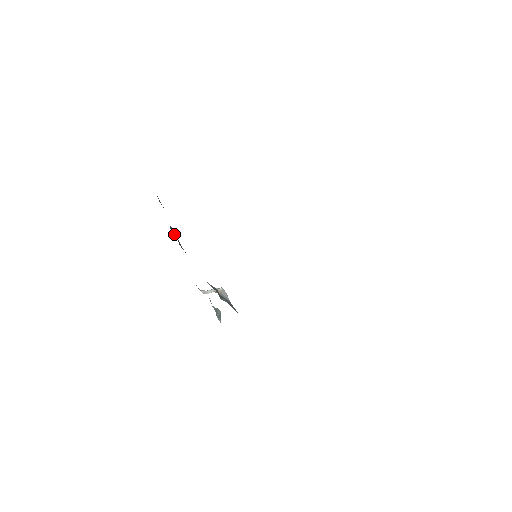
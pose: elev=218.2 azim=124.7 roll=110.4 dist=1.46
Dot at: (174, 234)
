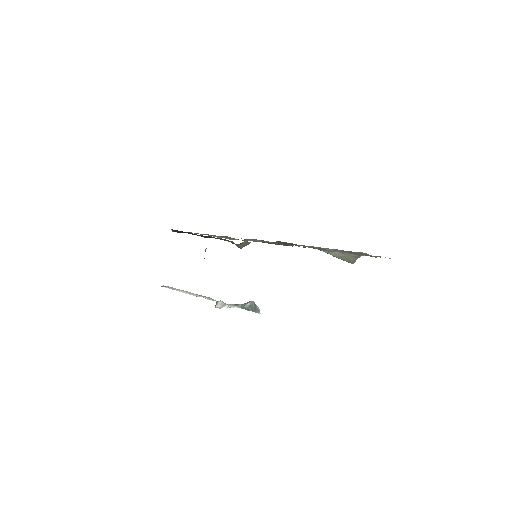
Dot at: occluded
